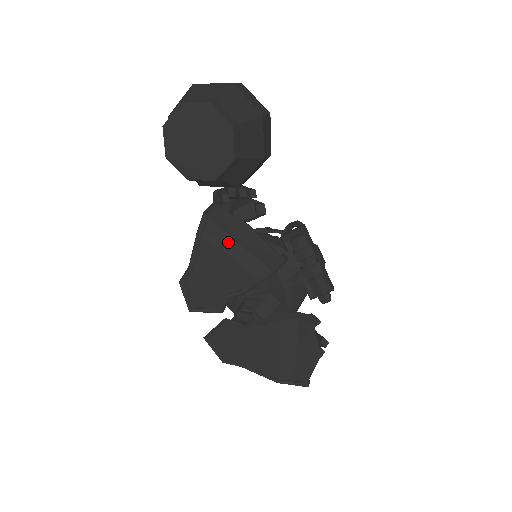
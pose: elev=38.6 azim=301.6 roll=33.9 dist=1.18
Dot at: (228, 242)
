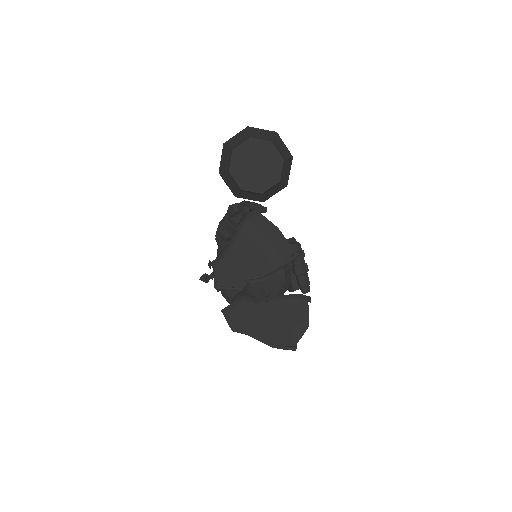
Dot at: (260, 238)
